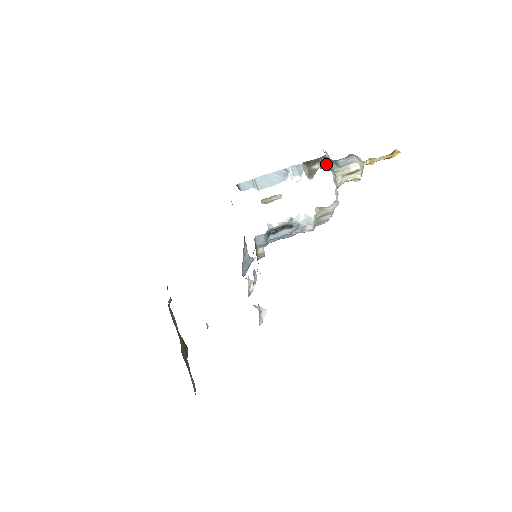
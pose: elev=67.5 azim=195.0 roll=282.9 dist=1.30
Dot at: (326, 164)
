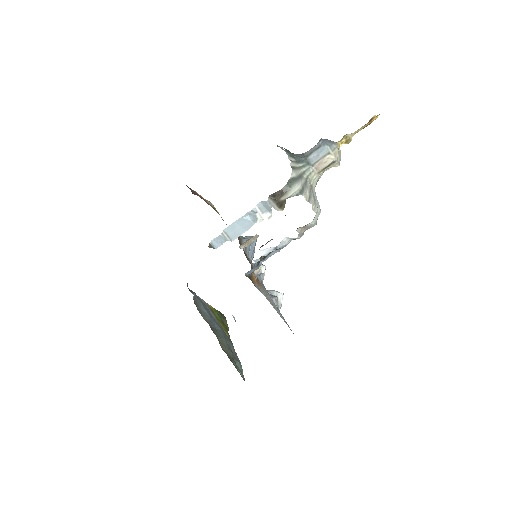
Dot at: (294, 190)
